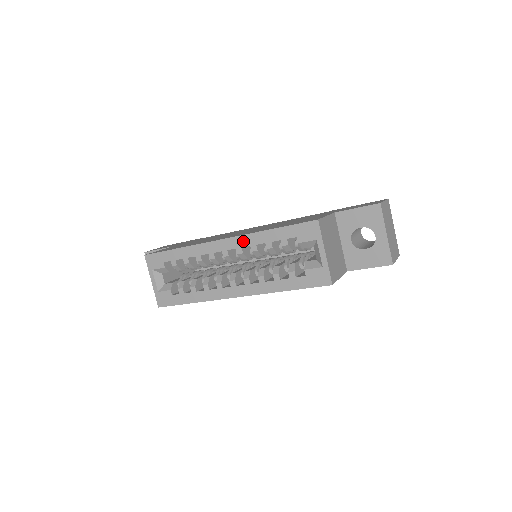
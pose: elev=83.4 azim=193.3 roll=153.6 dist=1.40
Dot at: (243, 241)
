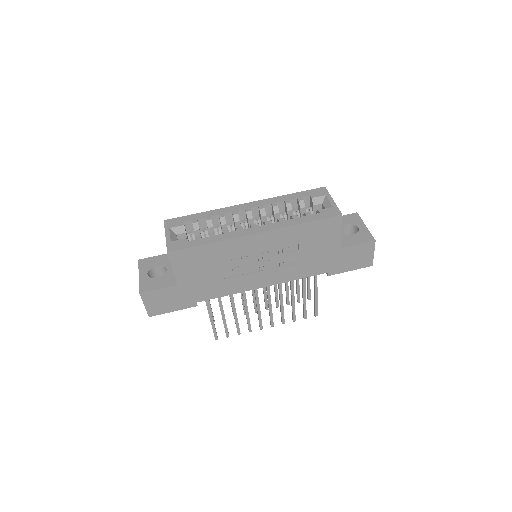
Dot at: (265, 202)
